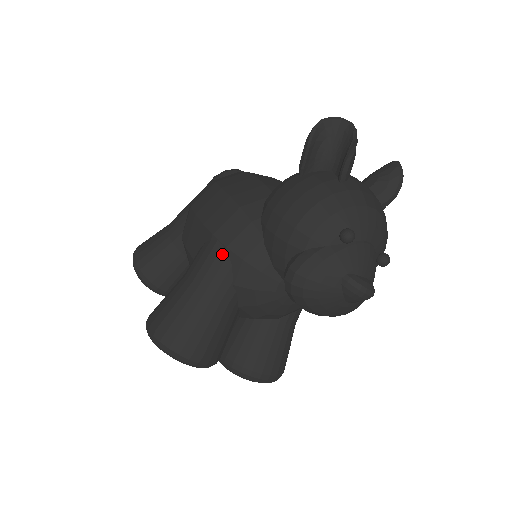
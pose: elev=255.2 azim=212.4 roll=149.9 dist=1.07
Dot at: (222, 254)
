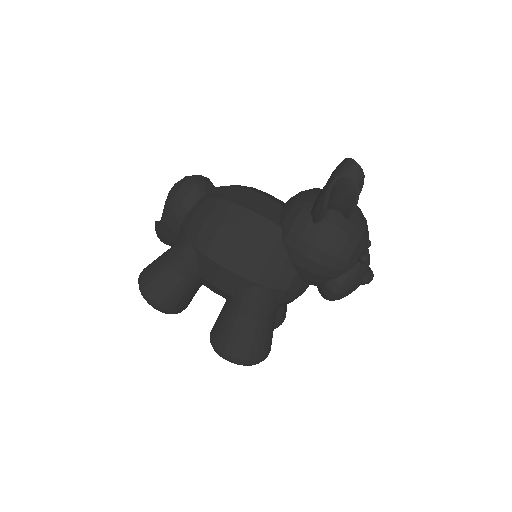
Dot at: (269, 294)
